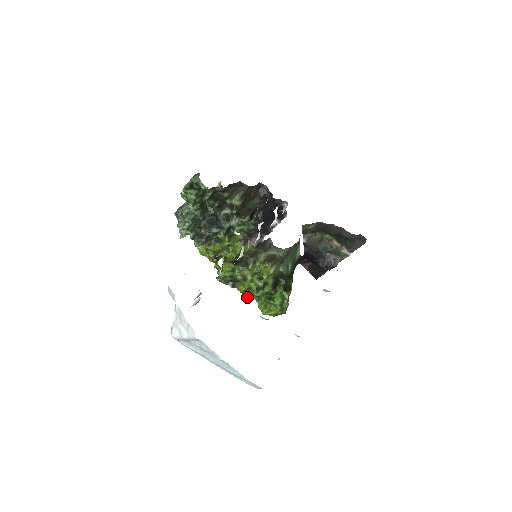
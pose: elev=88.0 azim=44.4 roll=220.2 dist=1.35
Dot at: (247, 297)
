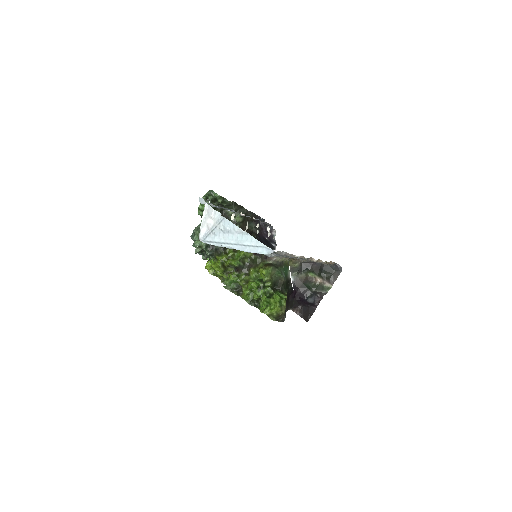
Dot at: (250, 302)
